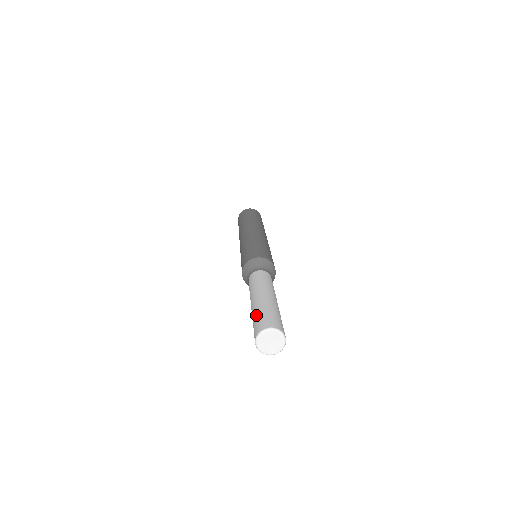
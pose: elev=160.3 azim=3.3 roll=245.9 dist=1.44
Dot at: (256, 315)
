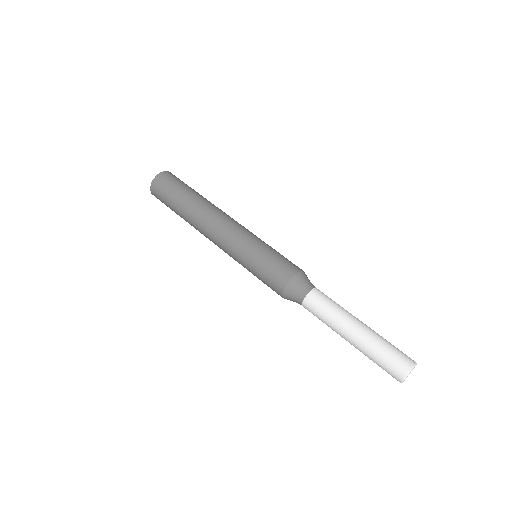
Dot at: (379, 355)
